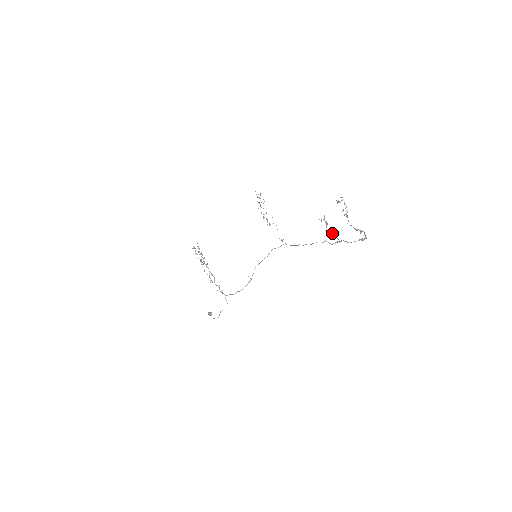
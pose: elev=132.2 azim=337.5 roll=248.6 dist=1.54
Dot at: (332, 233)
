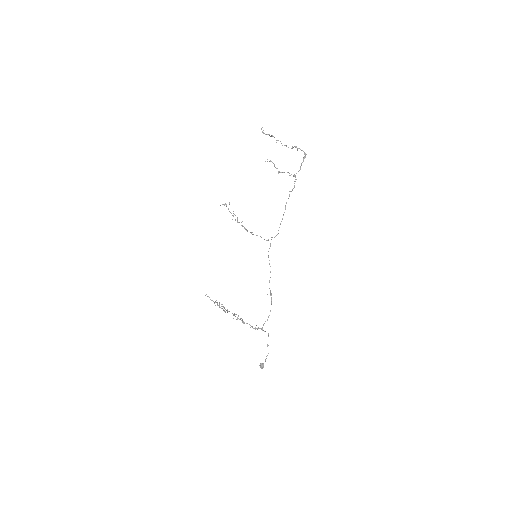
Dot at: (284, 172)
